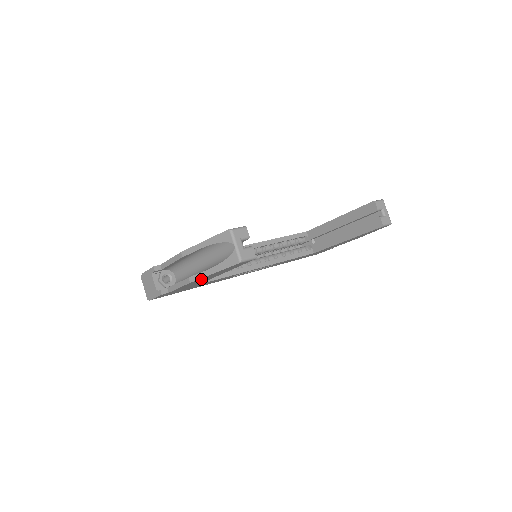
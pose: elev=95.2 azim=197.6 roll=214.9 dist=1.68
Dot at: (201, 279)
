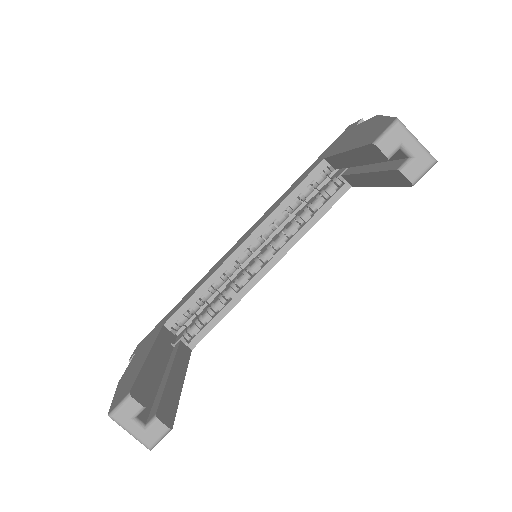
Dot at: occluded
